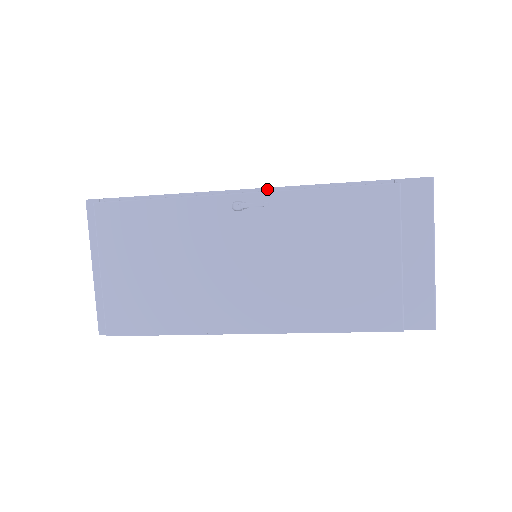
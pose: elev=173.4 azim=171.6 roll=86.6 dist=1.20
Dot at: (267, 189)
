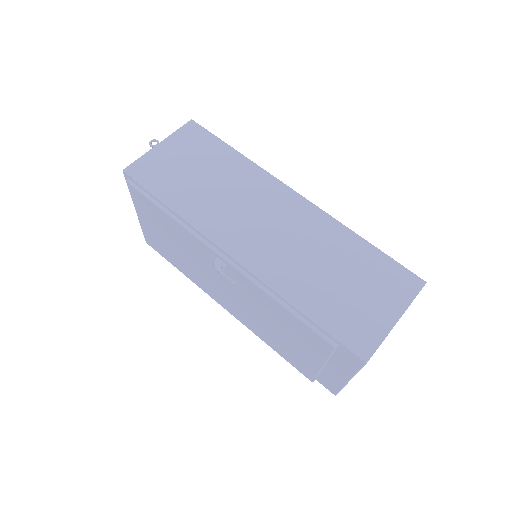
Dot at: (244, 267)
